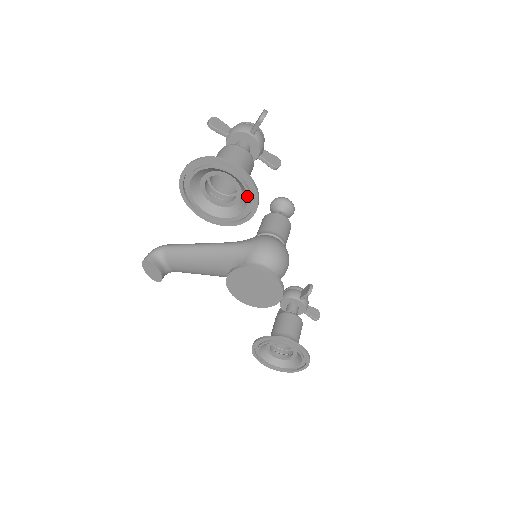
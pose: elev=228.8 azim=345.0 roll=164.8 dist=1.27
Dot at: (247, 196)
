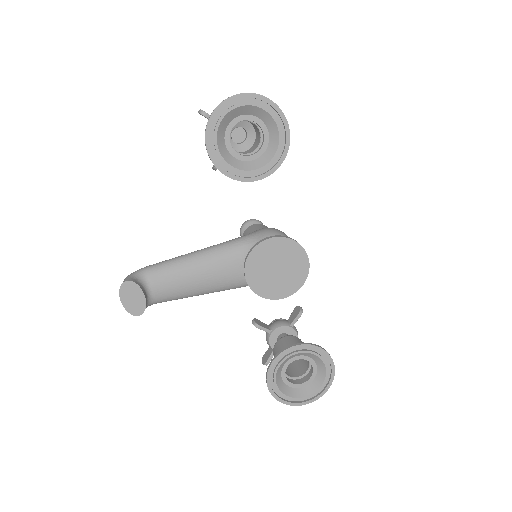
Dot at: (279, 136)
